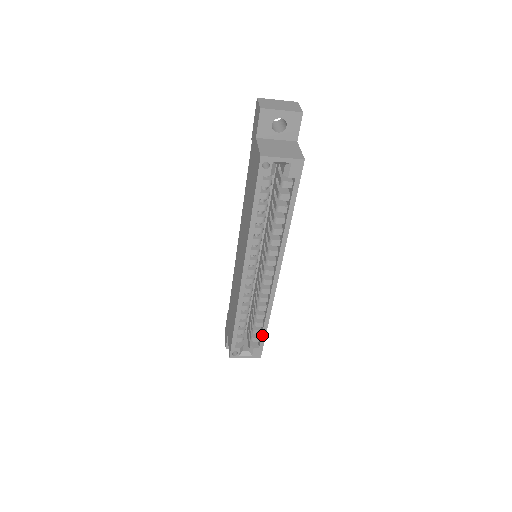
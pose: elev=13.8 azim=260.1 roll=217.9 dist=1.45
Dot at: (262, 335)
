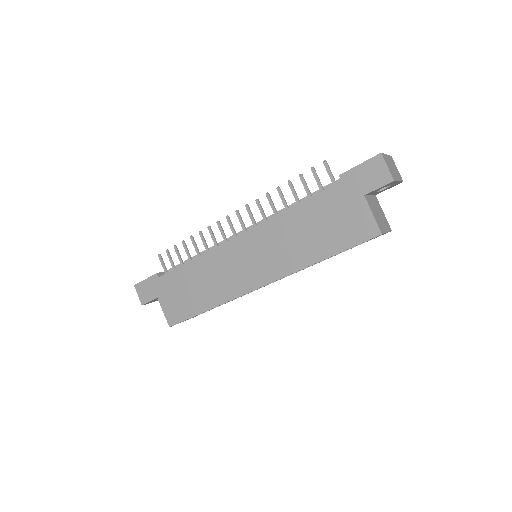
Dot at: occluded
